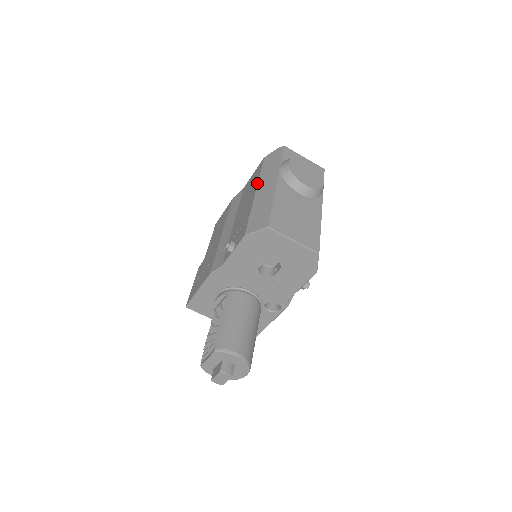
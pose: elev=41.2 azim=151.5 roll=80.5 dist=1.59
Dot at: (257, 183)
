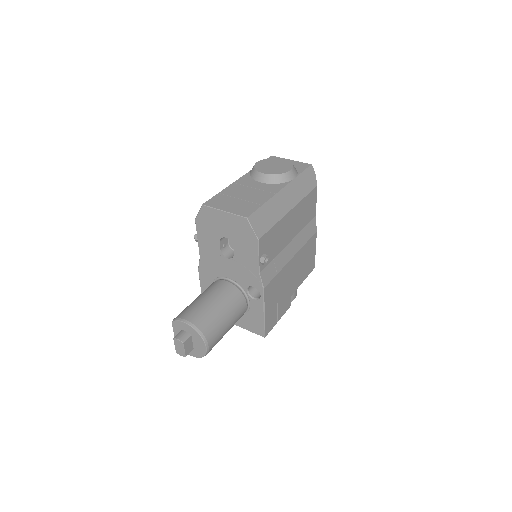
Dot at: occluded
